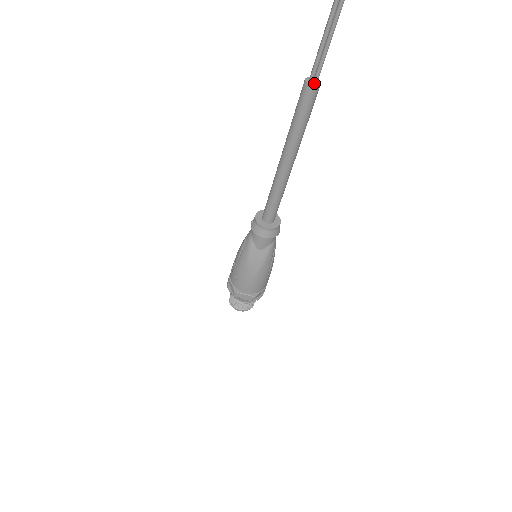
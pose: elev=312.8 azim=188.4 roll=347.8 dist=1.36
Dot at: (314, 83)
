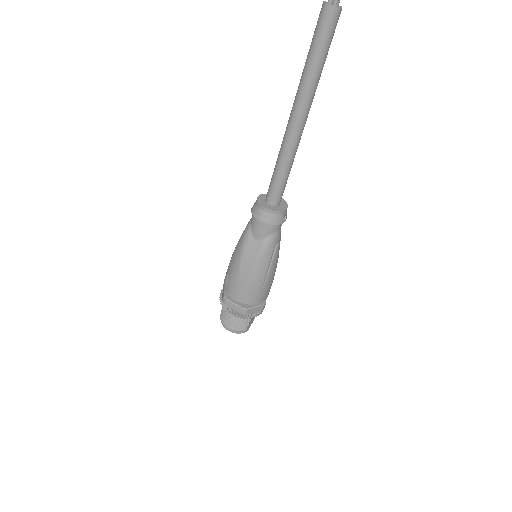
Dot at: (333, 4)
